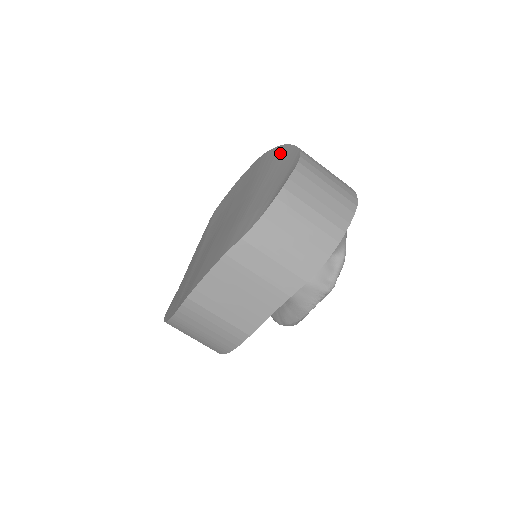
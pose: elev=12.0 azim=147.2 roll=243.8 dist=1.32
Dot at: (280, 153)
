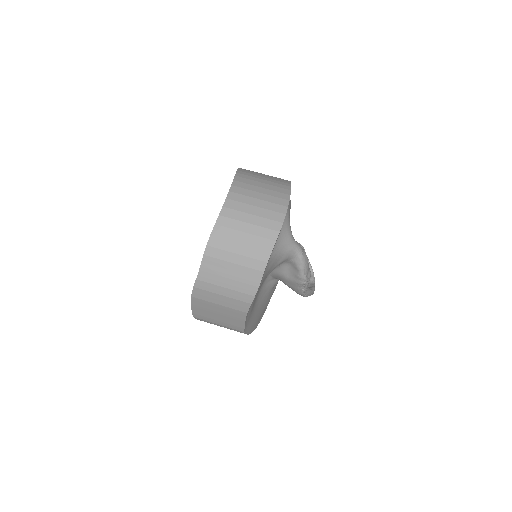
Dot at: occluded
